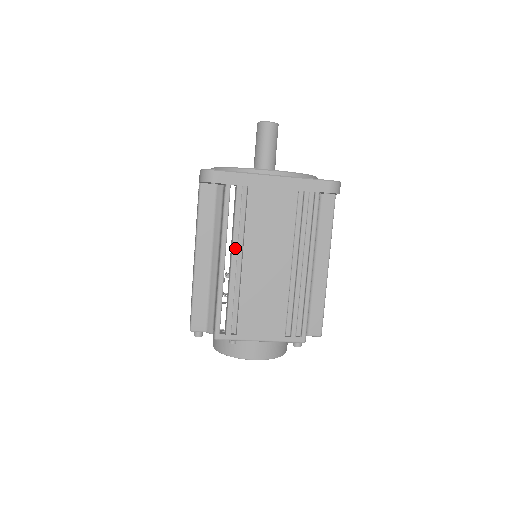
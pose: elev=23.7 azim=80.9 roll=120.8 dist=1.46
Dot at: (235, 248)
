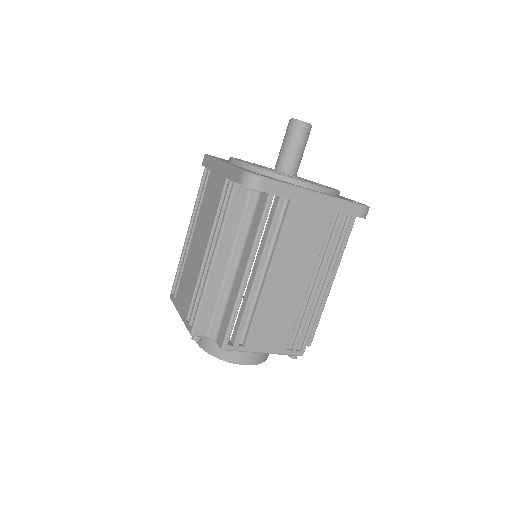
Dot at: (263, 261)
